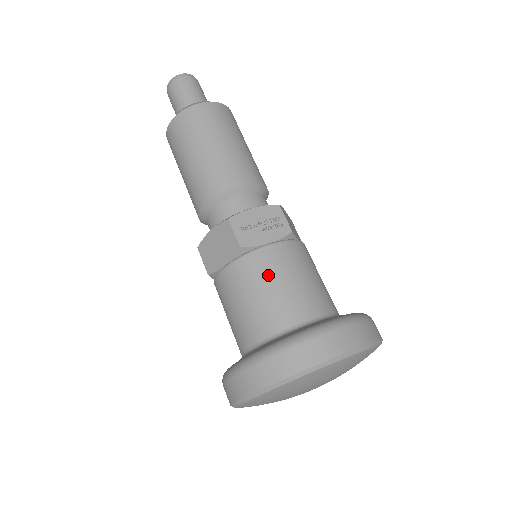
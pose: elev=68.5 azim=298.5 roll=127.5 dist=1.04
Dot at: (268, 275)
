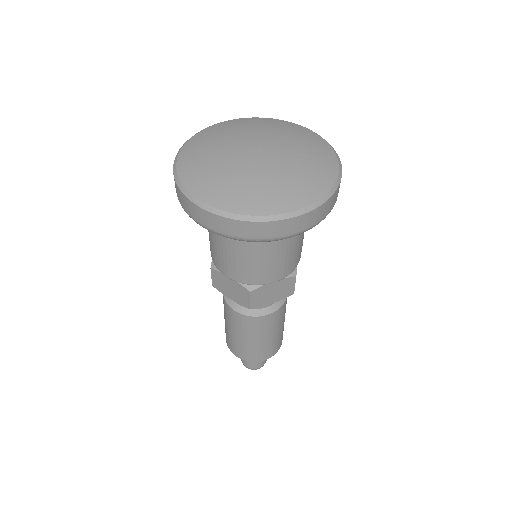
Dot at: occluded
